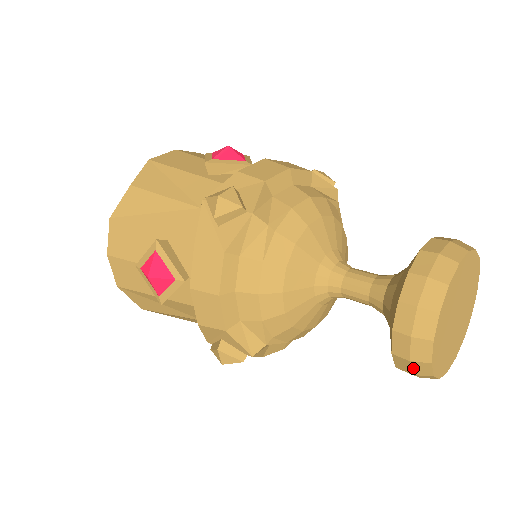
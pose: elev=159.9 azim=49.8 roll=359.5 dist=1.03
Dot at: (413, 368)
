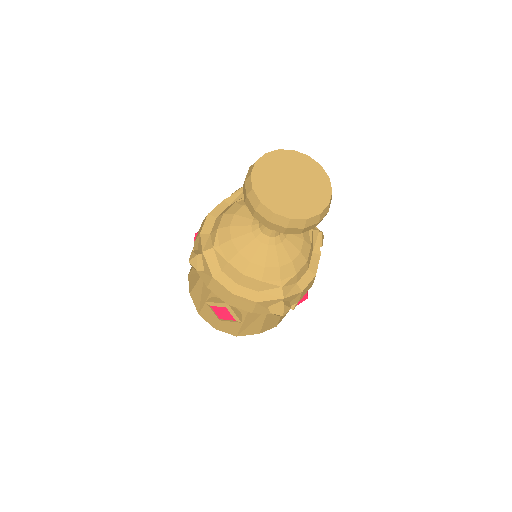
Dot at: (246, 188)
